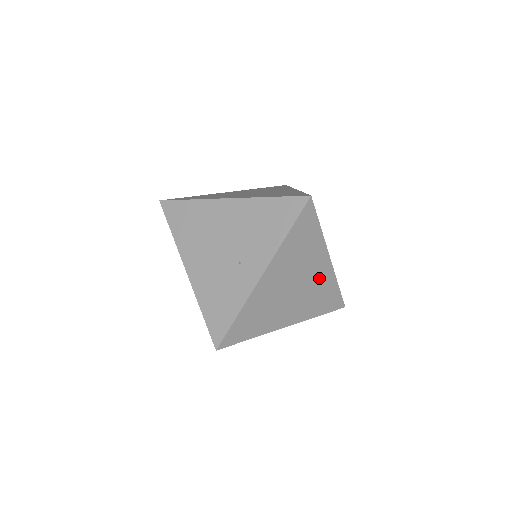
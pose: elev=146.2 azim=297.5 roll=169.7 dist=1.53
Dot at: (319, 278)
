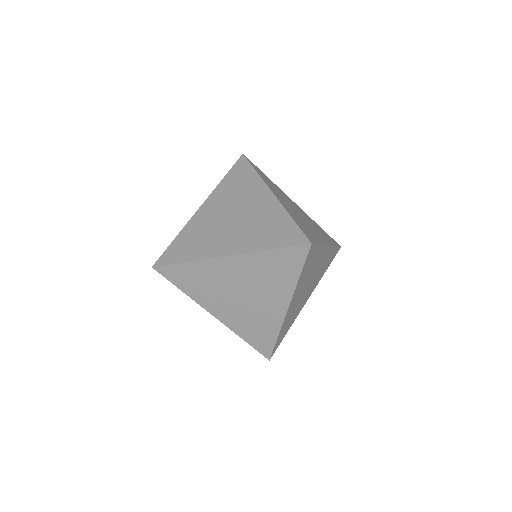
Dot at: (323, 261)
